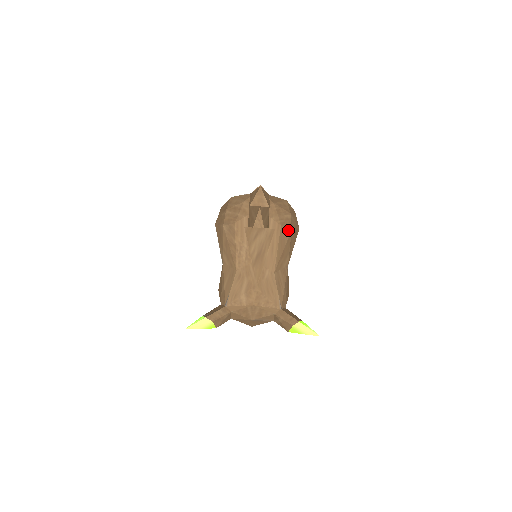
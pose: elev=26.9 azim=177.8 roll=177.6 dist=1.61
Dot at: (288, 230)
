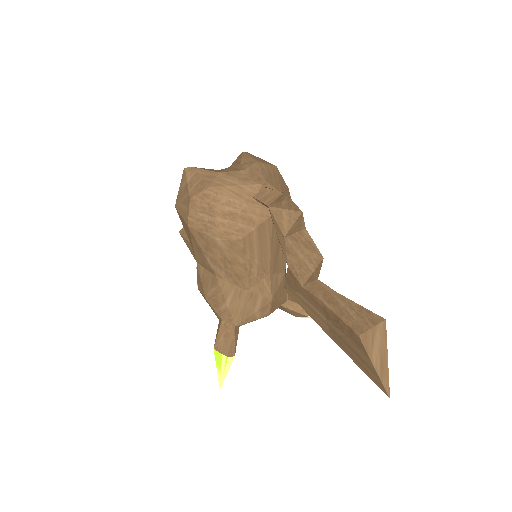
Dot at: occluded
